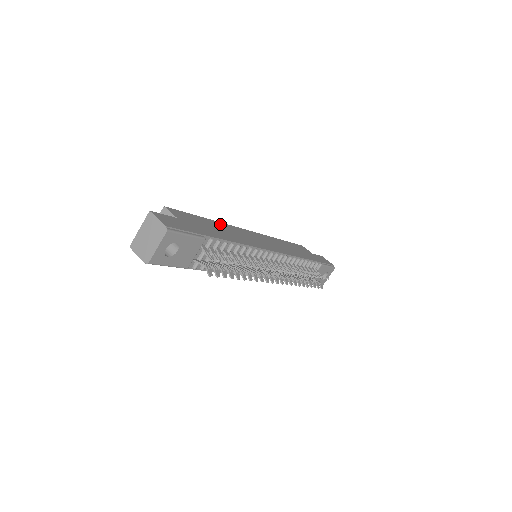
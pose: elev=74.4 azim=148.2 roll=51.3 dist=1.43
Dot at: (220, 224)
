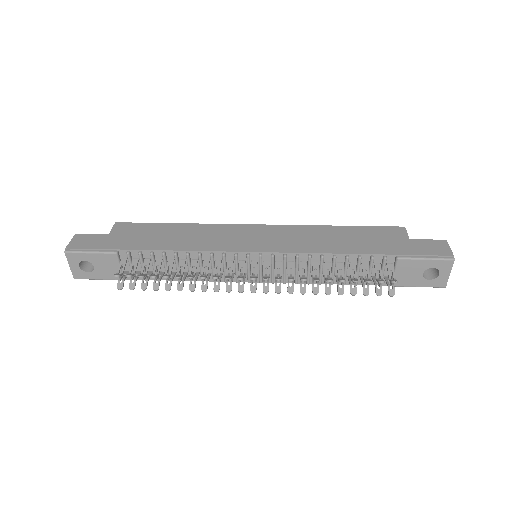
Dot at: (192, 227)
